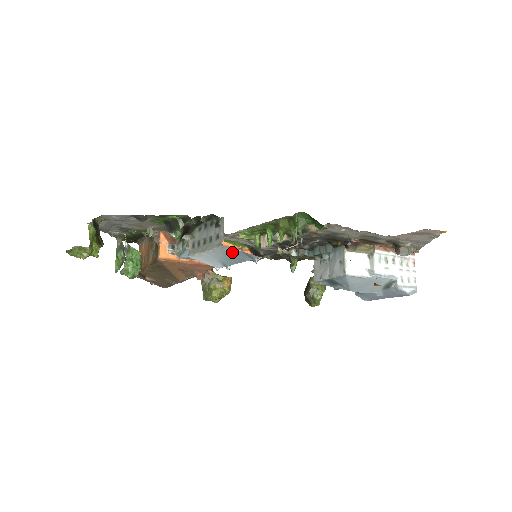
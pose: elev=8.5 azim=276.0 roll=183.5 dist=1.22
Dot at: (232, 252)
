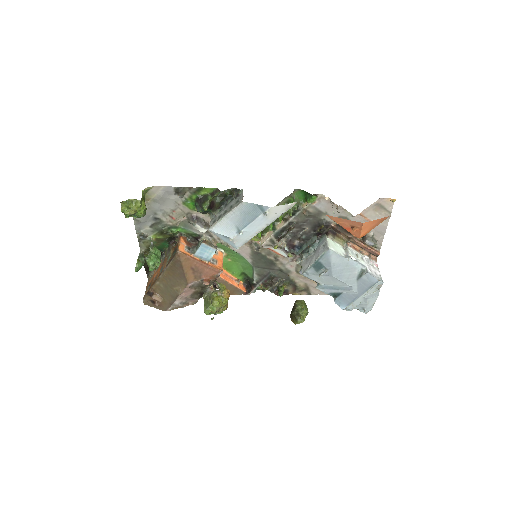
Dot at: (248, 208)
